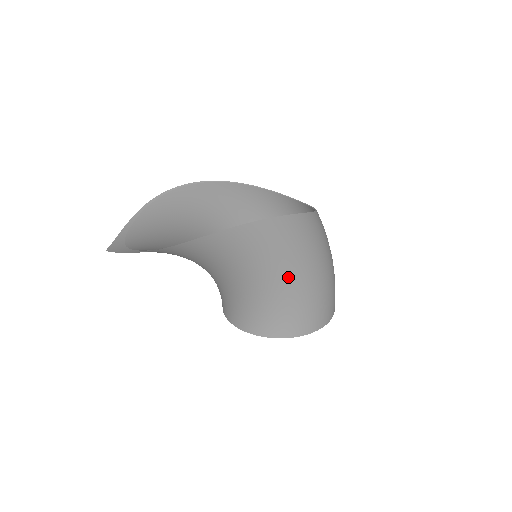
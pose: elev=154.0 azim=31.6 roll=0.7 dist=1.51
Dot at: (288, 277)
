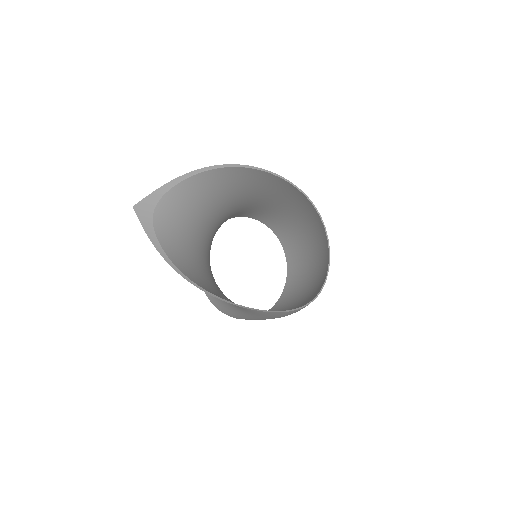
Dot at: (247, 313)
